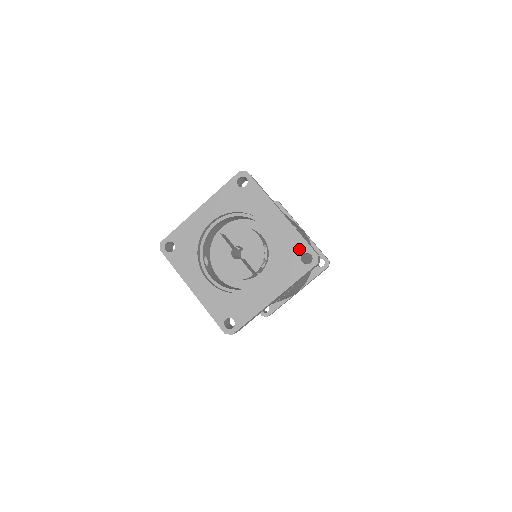
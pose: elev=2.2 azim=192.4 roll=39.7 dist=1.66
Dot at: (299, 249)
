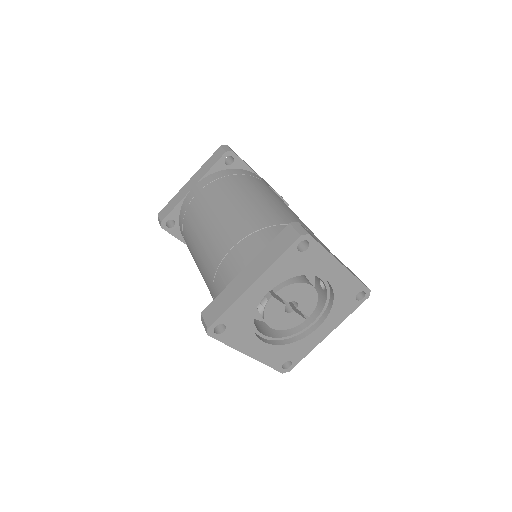
Dot at: (355, 291)
